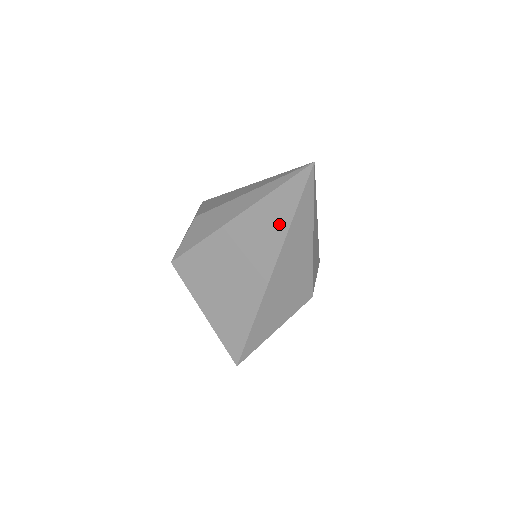
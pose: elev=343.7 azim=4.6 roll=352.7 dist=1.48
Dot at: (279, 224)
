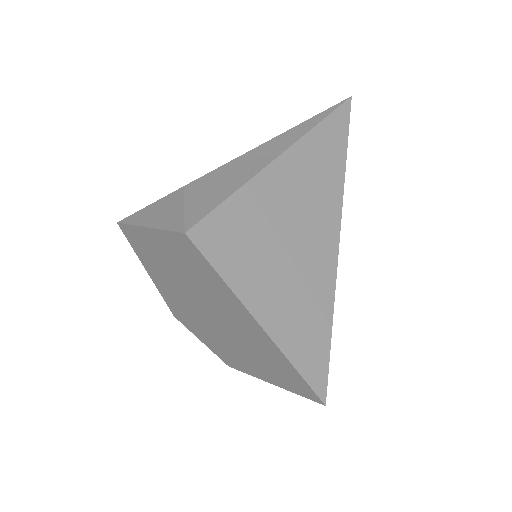
Dot at: (335, 158)
